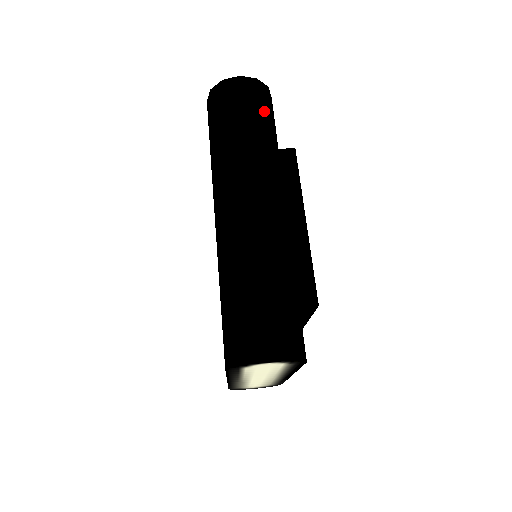
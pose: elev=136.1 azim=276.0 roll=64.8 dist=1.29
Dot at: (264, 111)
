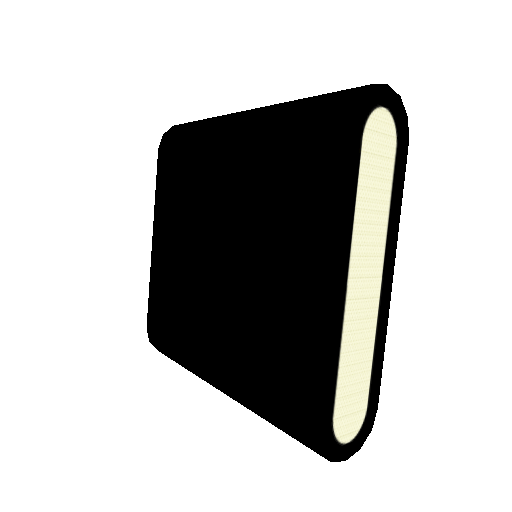
Dot at: occluded
